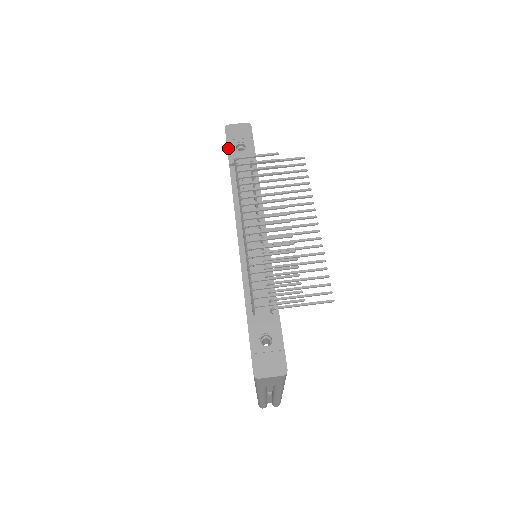
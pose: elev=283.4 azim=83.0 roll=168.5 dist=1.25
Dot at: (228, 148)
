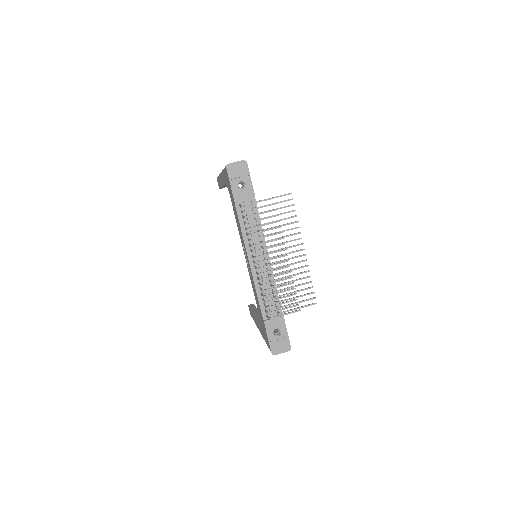
Dot at: (232, 188)
